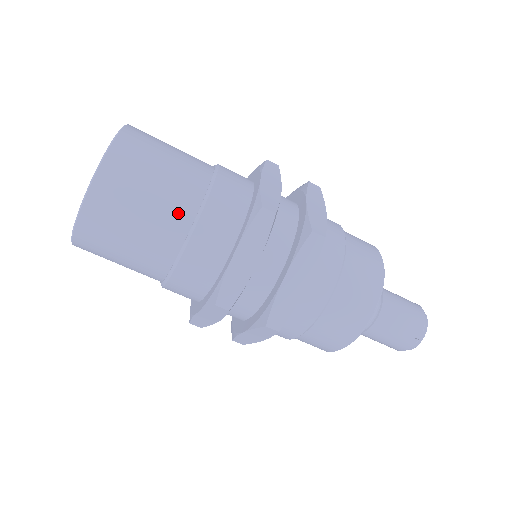
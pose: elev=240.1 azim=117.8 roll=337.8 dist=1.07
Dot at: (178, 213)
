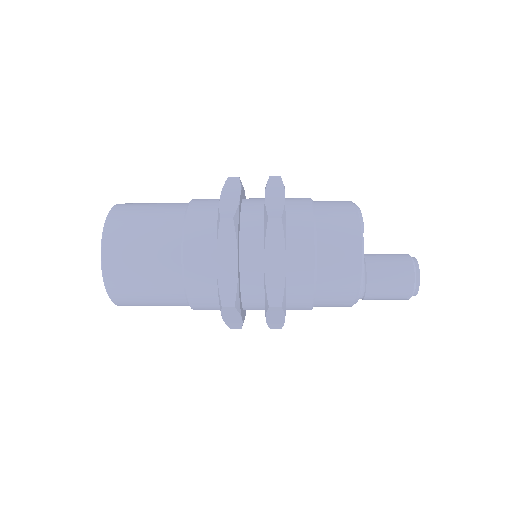
Dot at: (174, 300)
